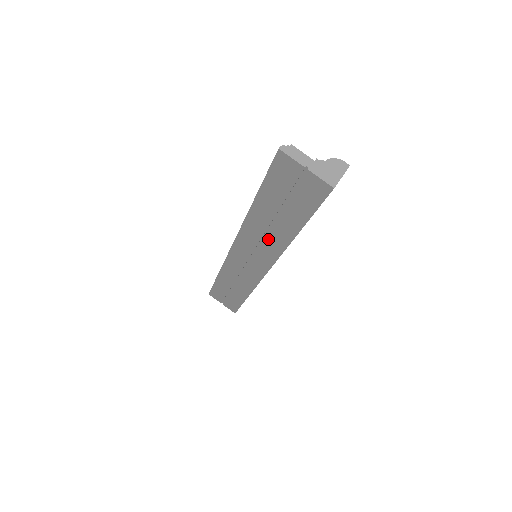
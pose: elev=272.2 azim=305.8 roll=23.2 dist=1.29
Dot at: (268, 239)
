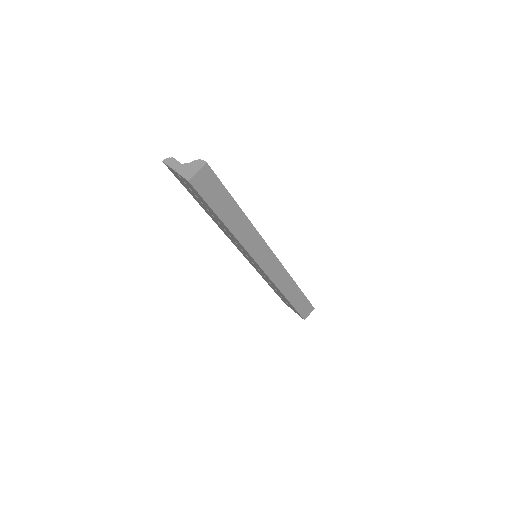
Dot at: (231, 236)
